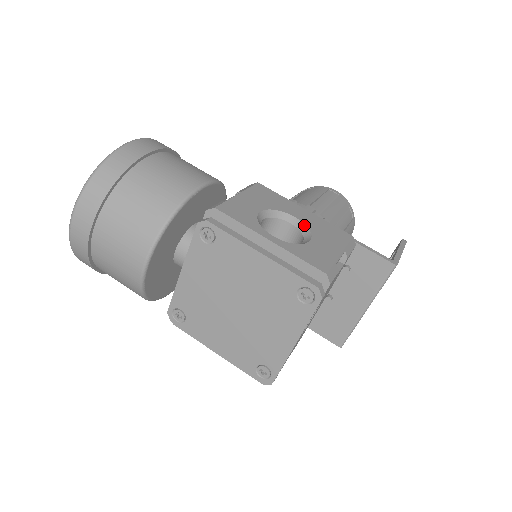
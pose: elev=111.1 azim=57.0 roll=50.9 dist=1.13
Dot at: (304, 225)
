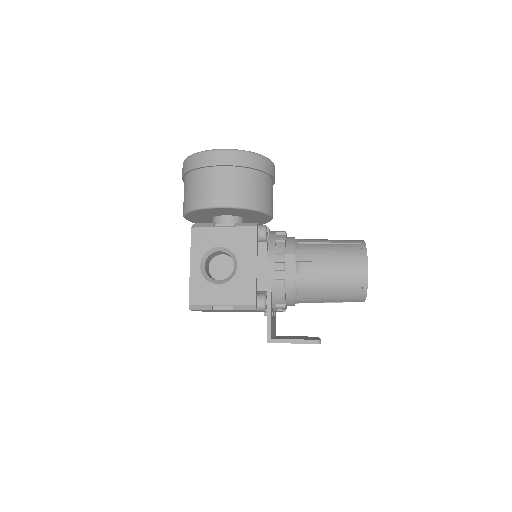
Dot at: (234, 274)
